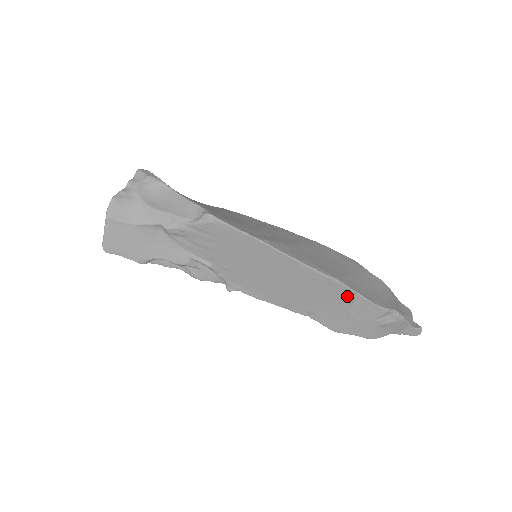
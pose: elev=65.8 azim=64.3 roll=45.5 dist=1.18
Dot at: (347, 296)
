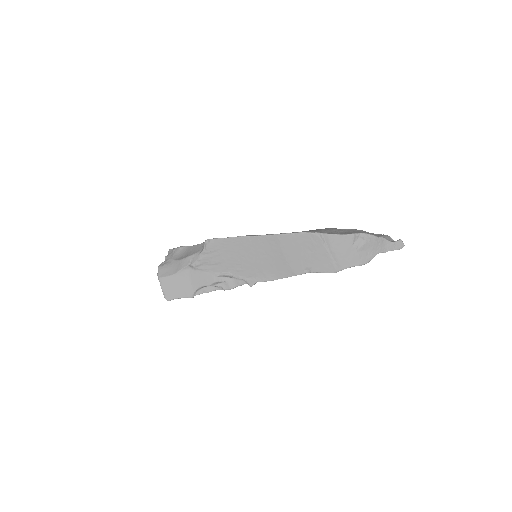
Dot at: (317, 239)
